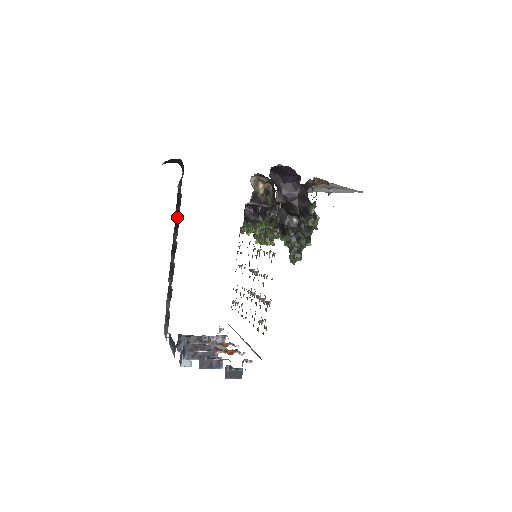
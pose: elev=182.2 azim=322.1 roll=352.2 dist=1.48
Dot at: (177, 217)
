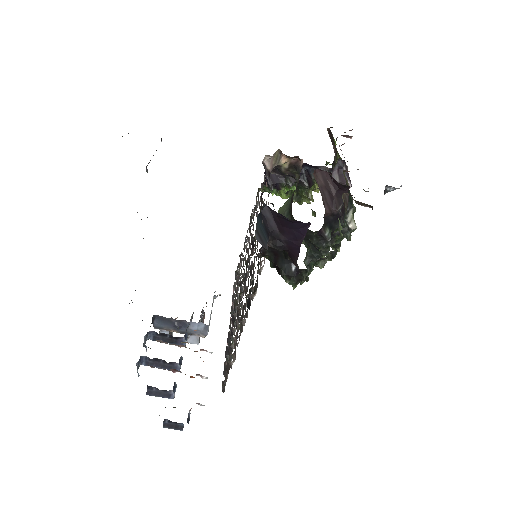
Dot at: occluded
